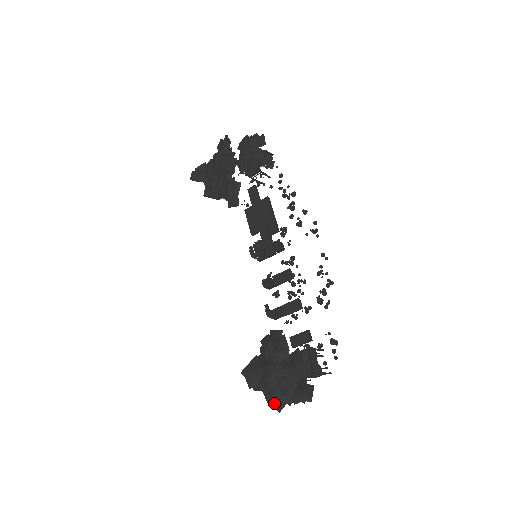
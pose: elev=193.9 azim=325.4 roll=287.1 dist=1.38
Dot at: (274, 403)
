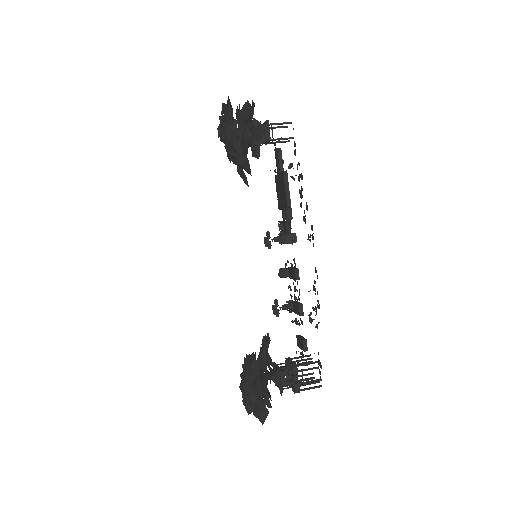
Dot at: occluded
